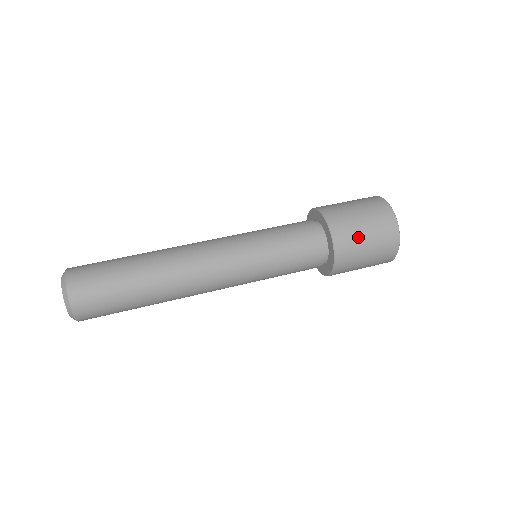
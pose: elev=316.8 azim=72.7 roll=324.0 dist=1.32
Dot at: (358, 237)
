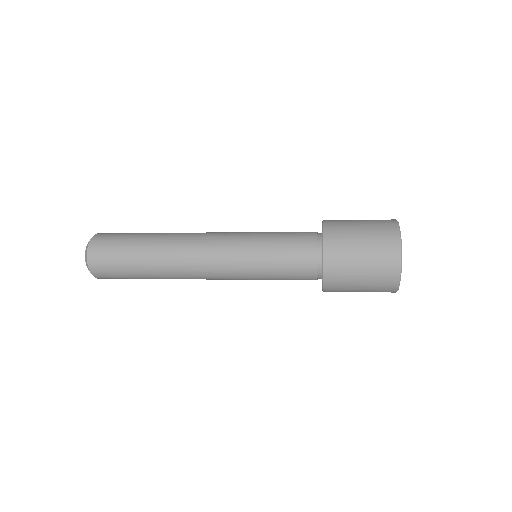
Dot at: (351, 241)
